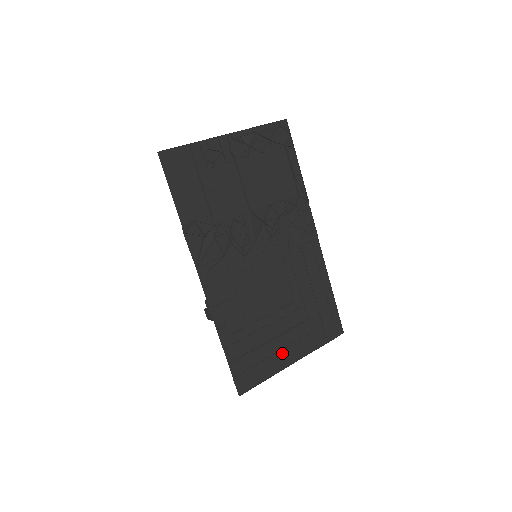
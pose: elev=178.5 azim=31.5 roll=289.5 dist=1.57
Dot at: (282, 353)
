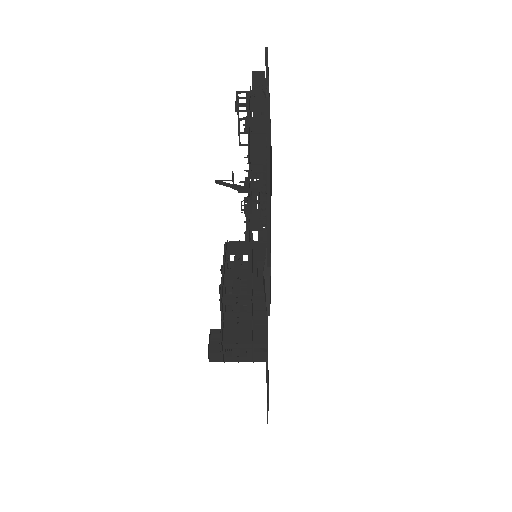
Dot at: occluded
